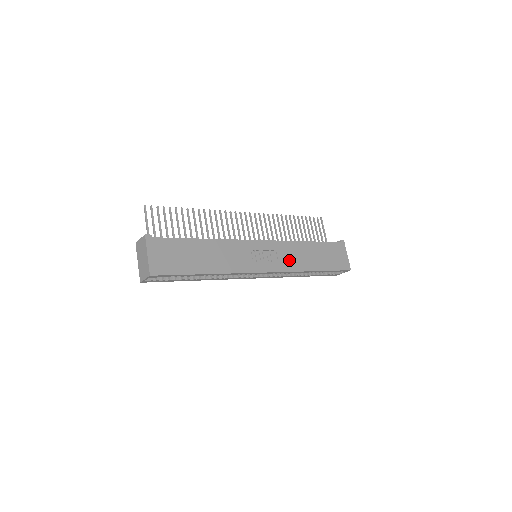
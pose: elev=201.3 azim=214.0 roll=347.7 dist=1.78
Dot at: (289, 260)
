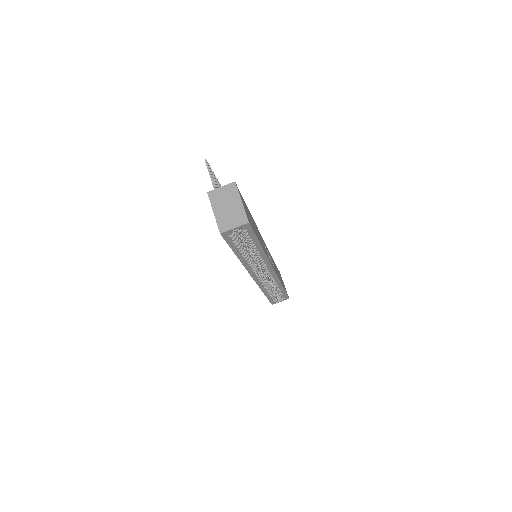
Dot at: occluded
